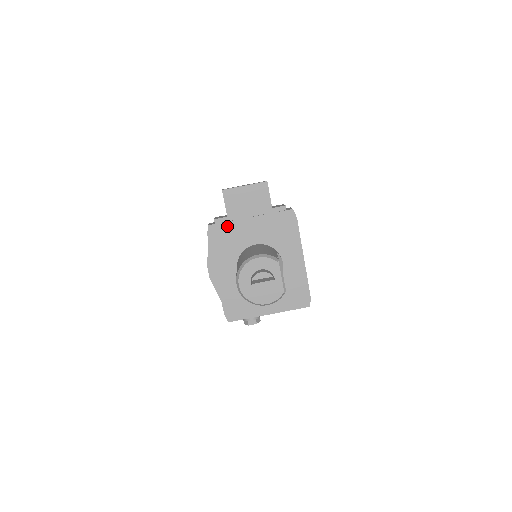
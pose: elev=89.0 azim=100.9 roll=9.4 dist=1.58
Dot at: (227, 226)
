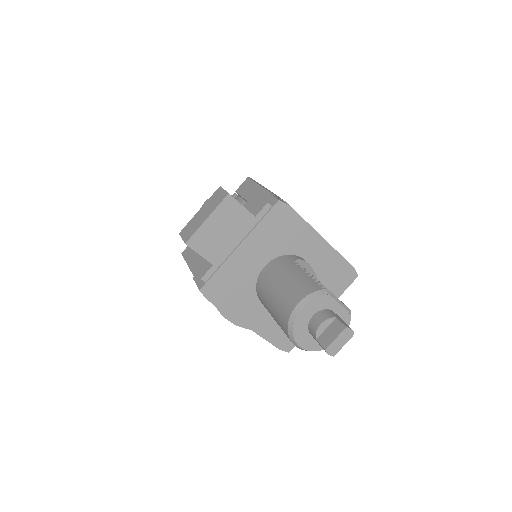
Dot at: (220, 274)
